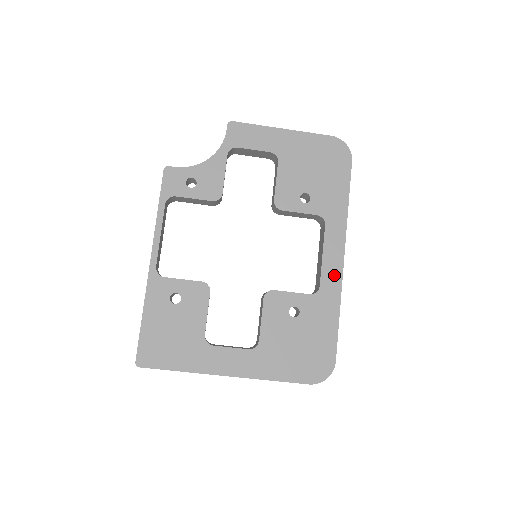
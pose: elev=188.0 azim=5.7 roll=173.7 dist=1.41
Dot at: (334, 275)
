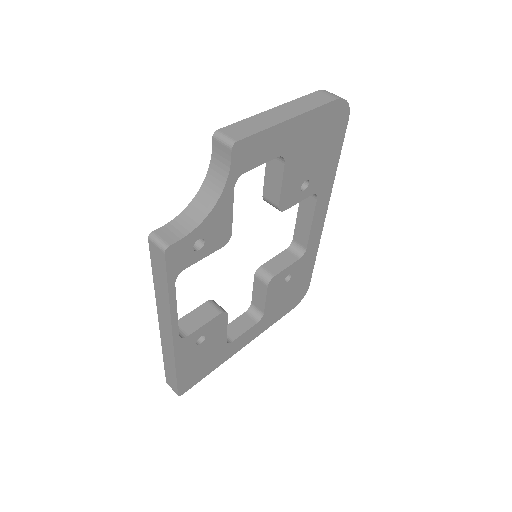
Dot at: (317, 234)
